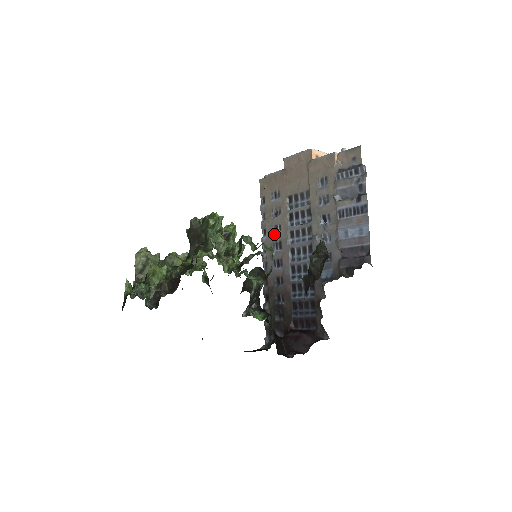
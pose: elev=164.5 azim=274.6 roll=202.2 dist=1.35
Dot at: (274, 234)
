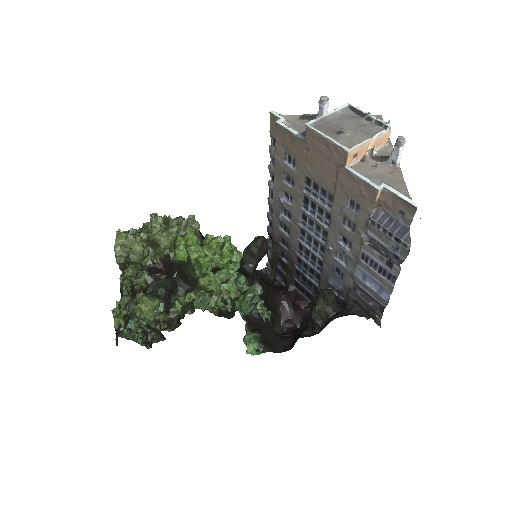
Dot at: (283, 201)
